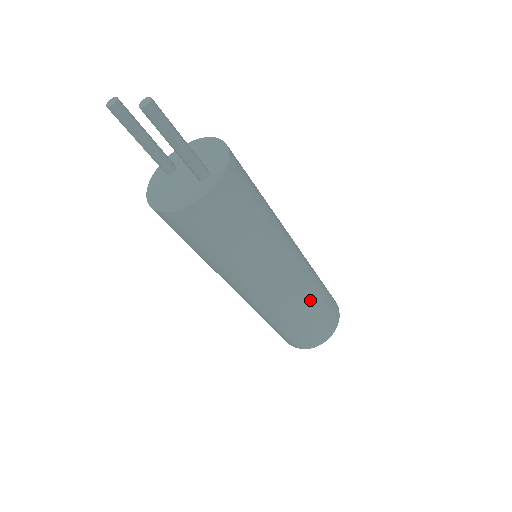
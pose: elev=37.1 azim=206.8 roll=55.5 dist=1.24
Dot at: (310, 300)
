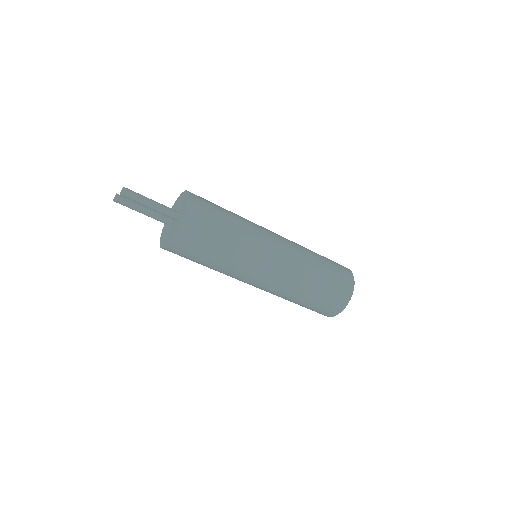
Dot at: (309, 274)
